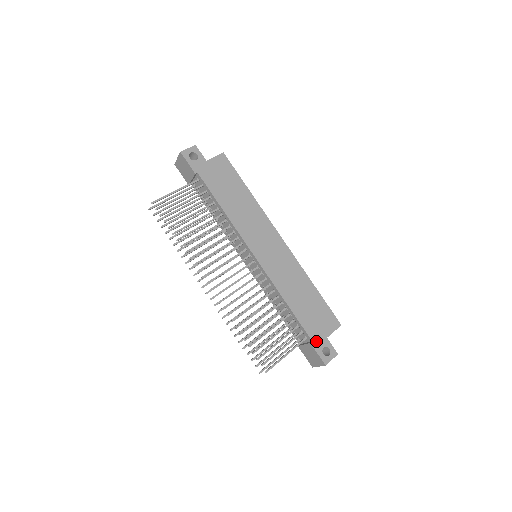
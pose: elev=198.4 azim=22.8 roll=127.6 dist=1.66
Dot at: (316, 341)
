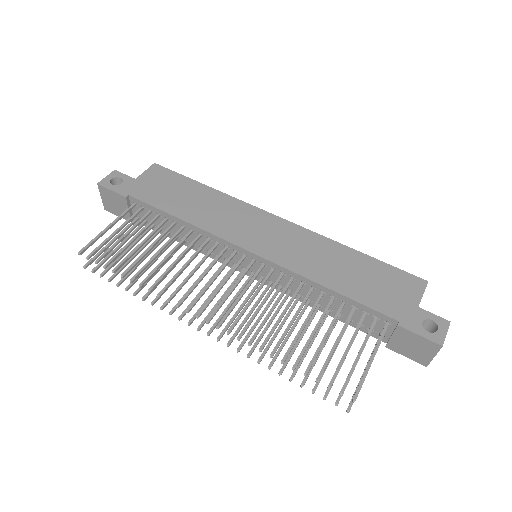
Dot at: (405, 319)
